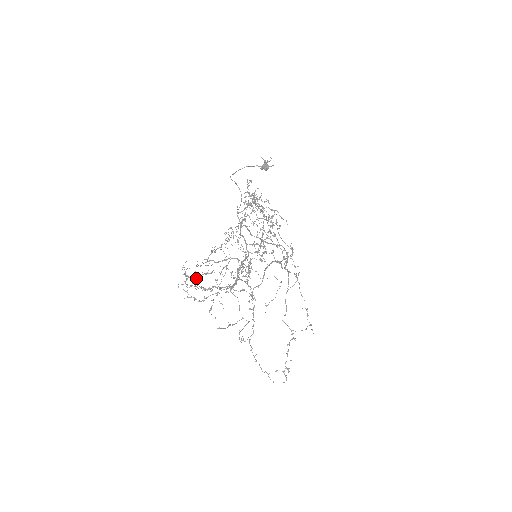
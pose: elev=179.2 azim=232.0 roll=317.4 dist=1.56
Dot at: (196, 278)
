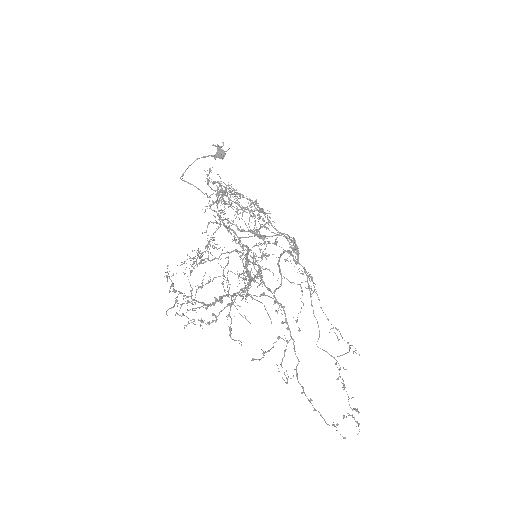
Dot at: occluded
